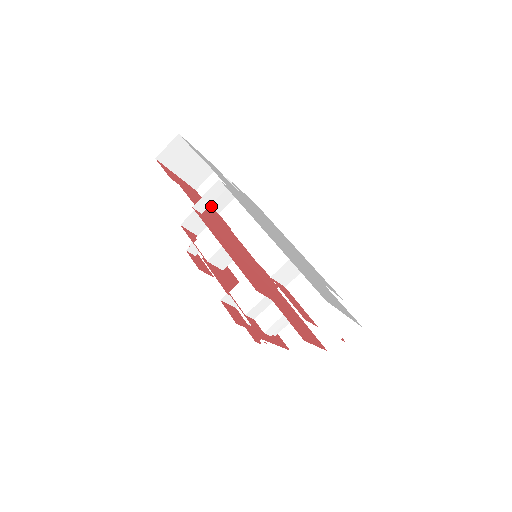
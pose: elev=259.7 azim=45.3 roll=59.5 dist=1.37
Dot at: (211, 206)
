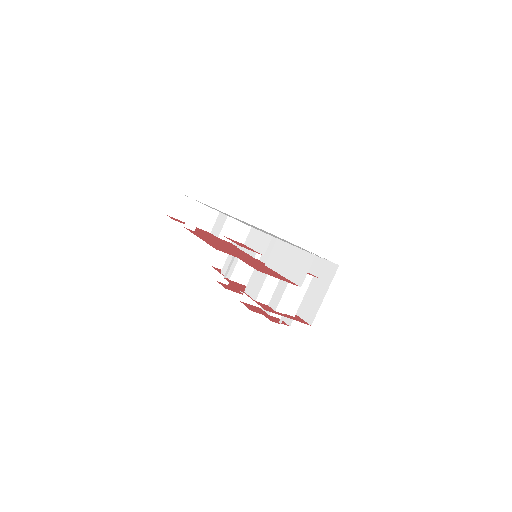
Dot at: (221, 238)
